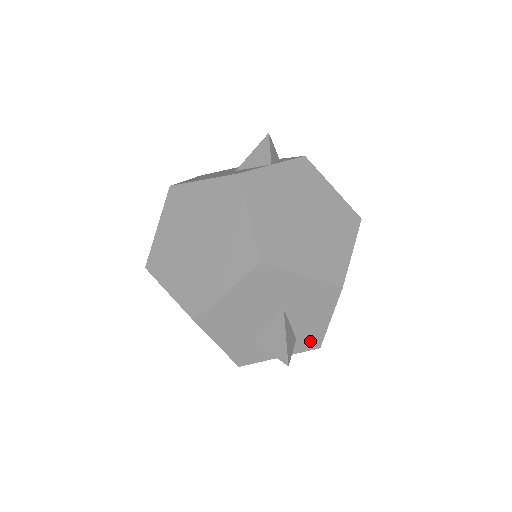
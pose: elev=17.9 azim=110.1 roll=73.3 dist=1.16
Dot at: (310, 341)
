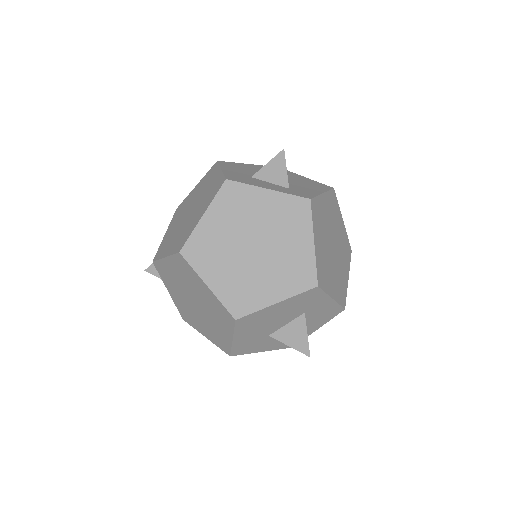
Dot at: (301, 194)
